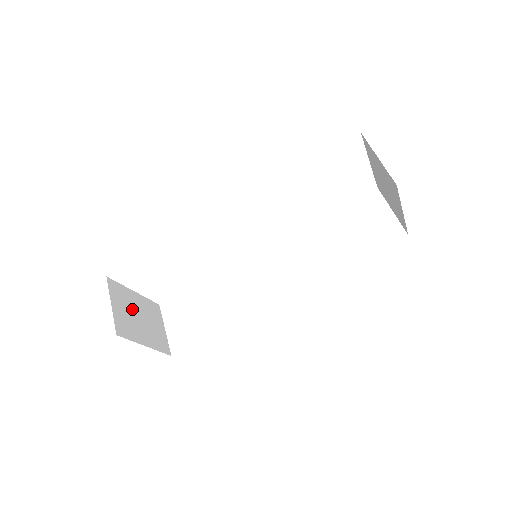
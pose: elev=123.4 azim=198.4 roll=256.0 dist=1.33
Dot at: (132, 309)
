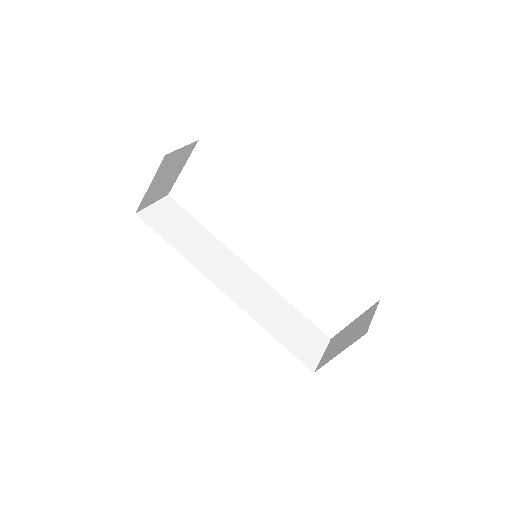
Dot at: (174, 168)
